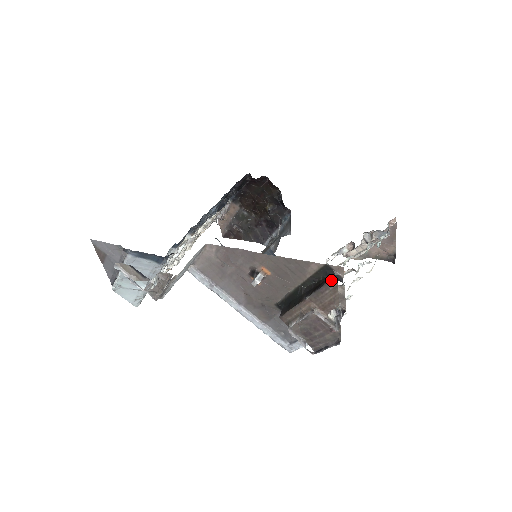
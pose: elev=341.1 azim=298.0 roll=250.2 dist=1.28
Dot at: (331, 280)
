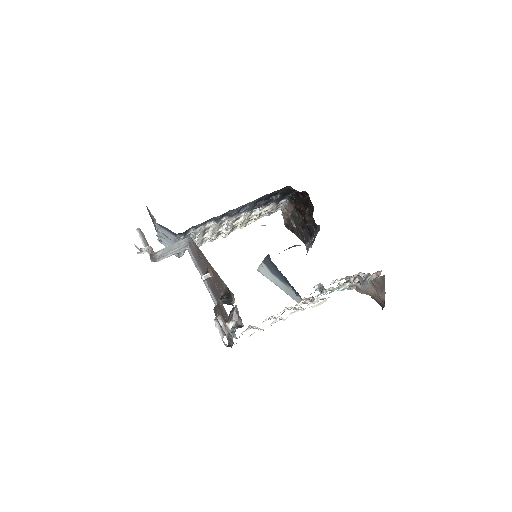
Dot at: (220, 300)
